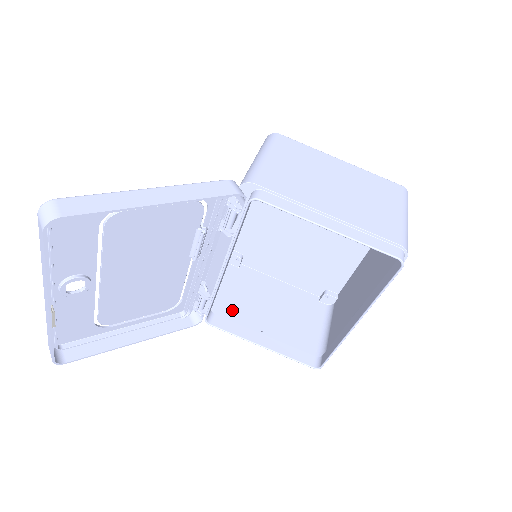
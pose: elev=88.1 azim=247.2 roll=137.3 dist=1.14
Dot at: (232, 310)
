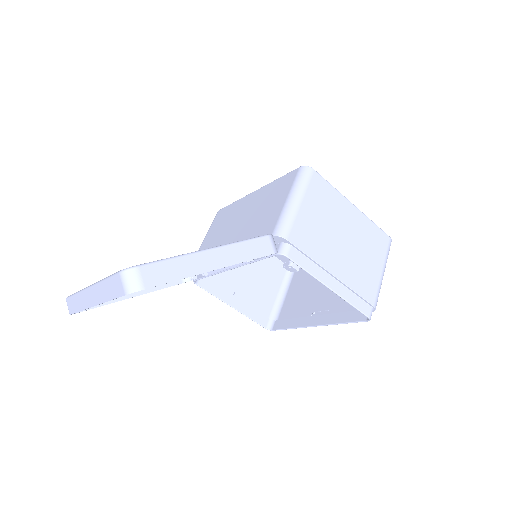
Dot at: occluded
